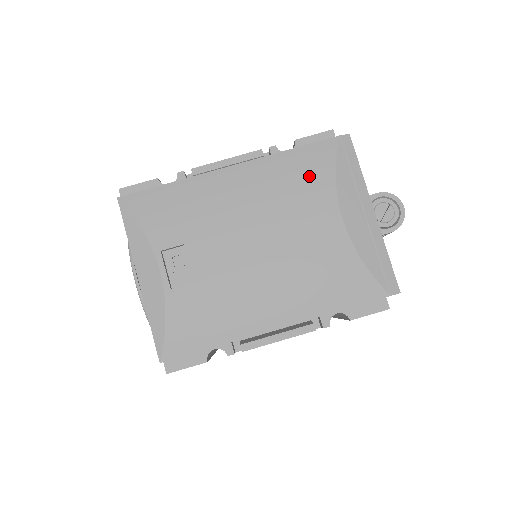
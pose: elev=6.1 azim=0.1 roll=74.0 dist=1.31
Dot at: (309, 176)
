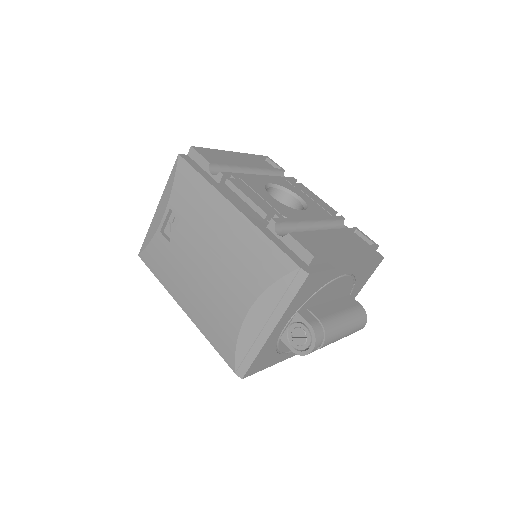
Dot at: (259, 266)
